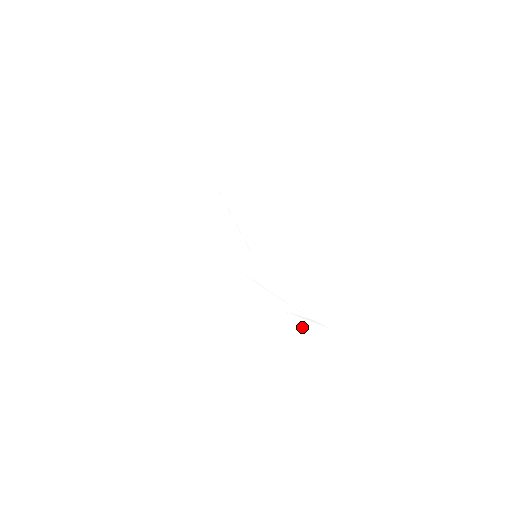
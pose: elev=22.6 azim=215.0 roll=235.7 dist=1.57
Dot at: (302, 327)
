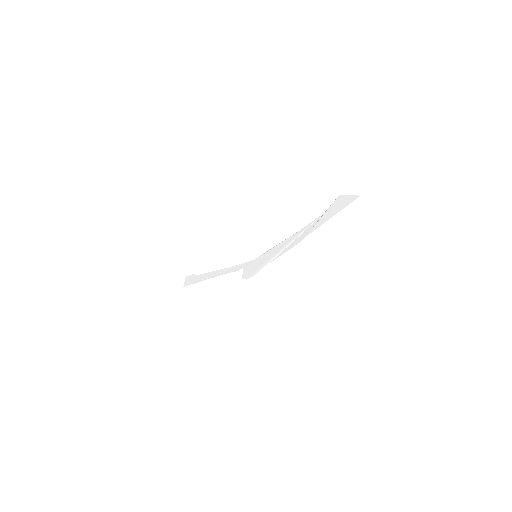
Dot at: (324, 221)
